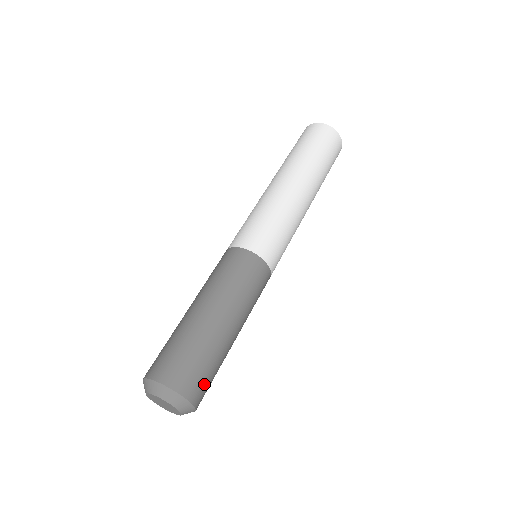
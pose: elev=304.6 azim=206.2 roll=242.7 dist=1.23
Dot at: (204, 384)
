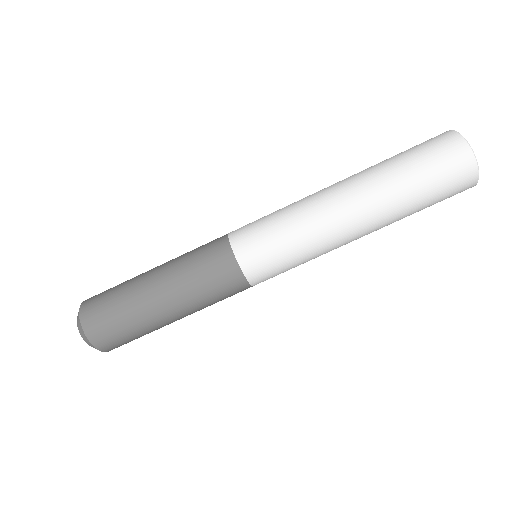
Dot at: (110, 335)
